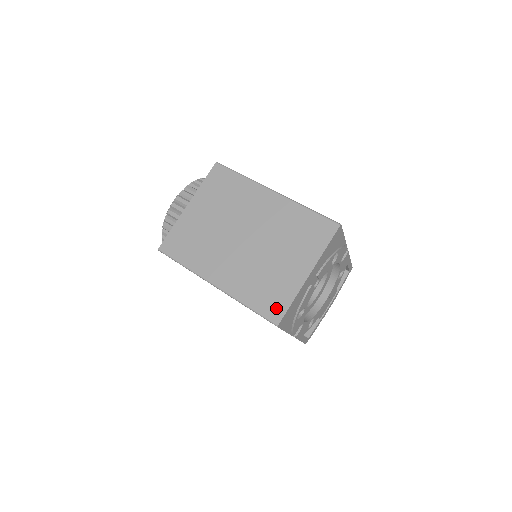
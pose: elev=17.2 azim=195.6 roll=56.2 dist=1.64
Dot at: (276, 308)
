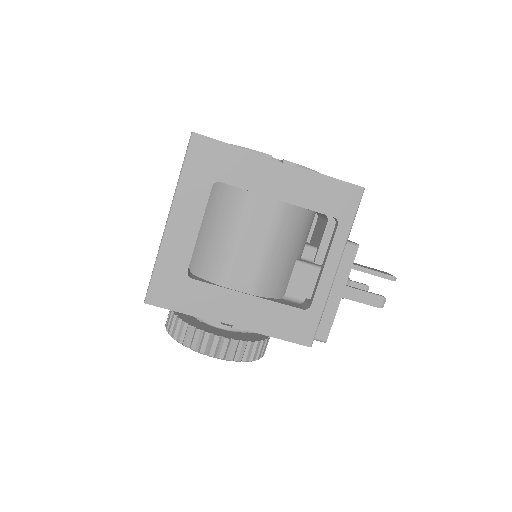
Dot at: occluded
